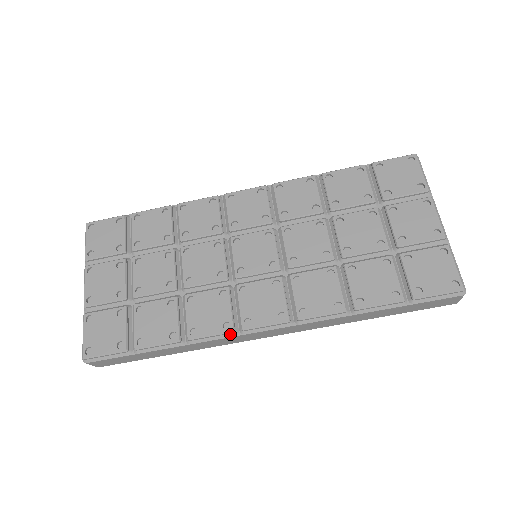
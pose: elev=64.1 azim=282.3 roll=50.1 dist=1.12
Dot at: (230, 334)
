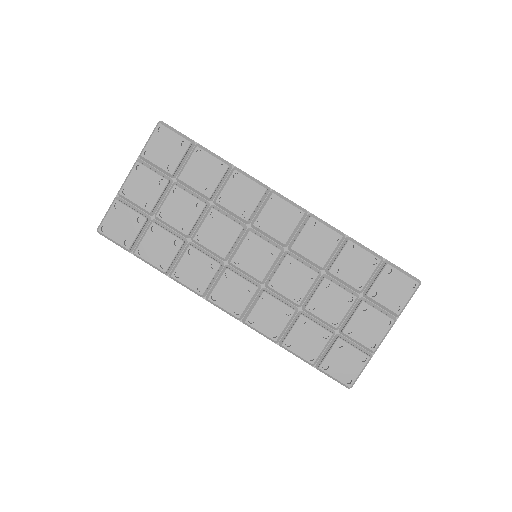
Dot at: (199, 294)
